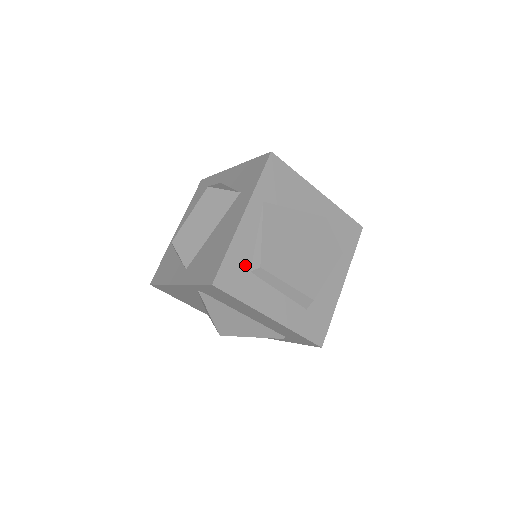
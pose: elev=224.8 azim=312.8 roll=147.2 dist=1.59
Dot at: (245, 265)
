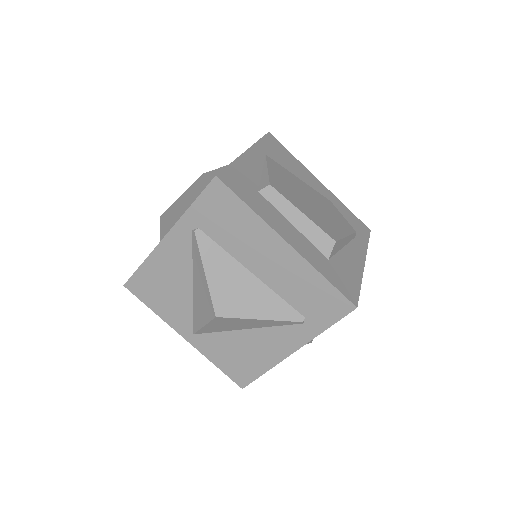
Dot at: (252, 184)
